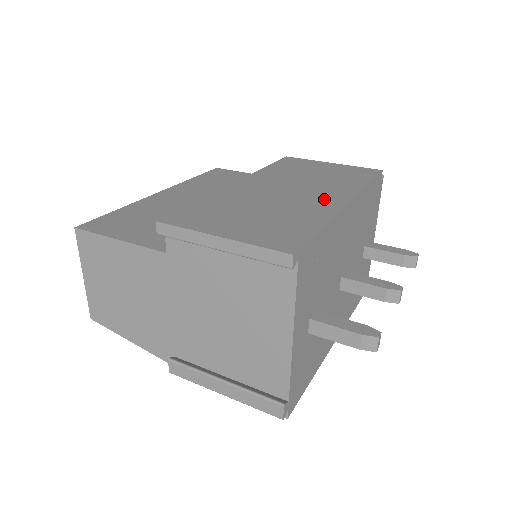
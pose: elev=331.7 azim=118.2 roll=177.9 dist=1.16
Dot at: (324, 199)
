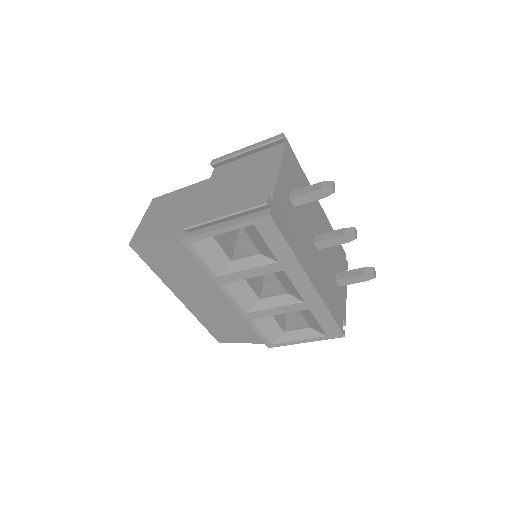
Dot at: occluded
